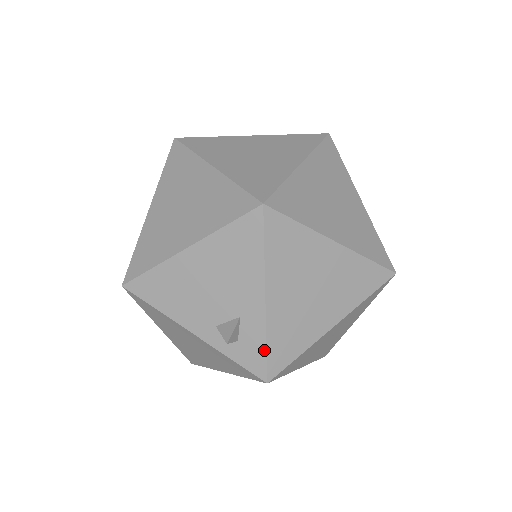
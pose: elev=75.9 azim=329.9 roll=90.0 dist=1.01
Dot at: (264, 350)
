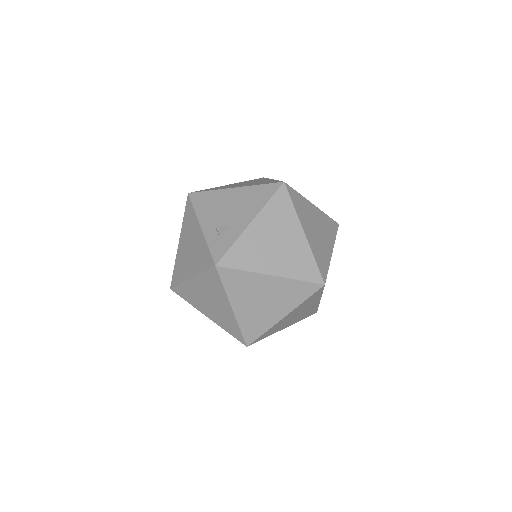
Dot at: (229, 247)
